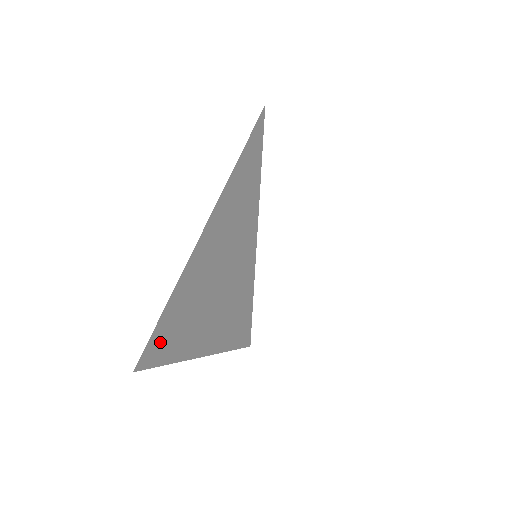
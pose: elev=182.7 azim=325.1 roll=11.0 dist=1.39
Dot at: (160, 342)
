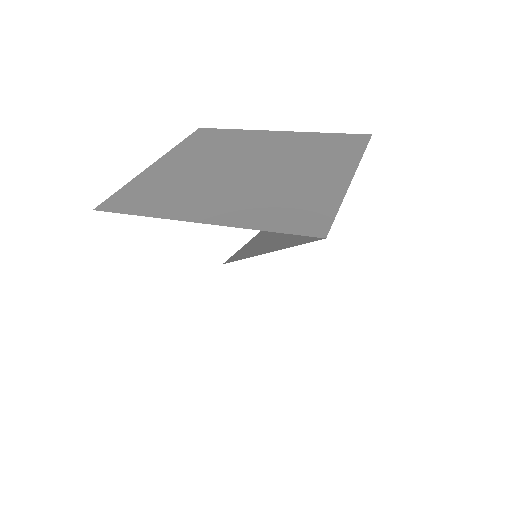
Dot at: occluded
